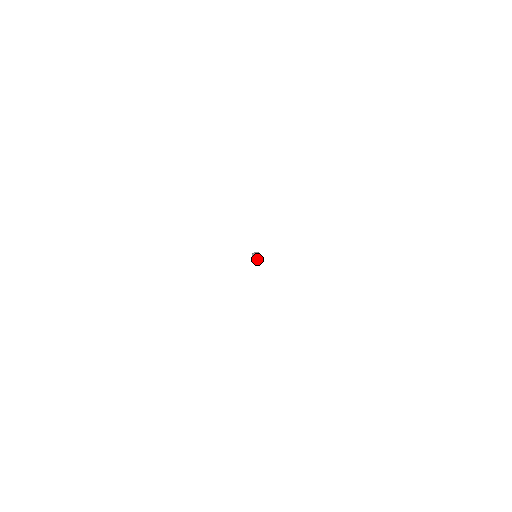
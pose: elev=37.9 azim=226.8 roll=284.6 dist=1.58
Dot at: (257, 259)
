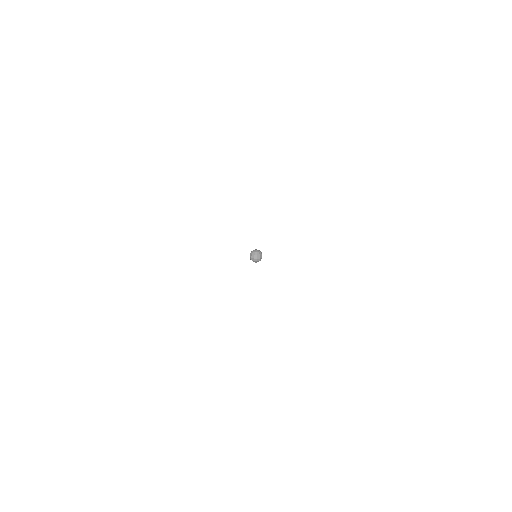
Dot at: (258, 259)
